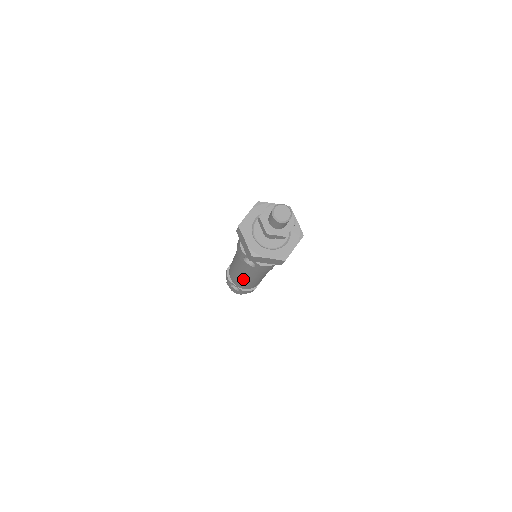
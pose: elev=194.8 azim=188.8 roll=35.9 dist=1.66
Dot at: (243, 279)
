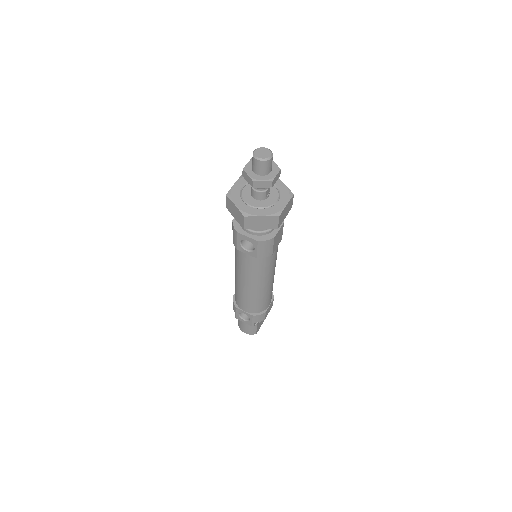
Dot at: (248, 290)
